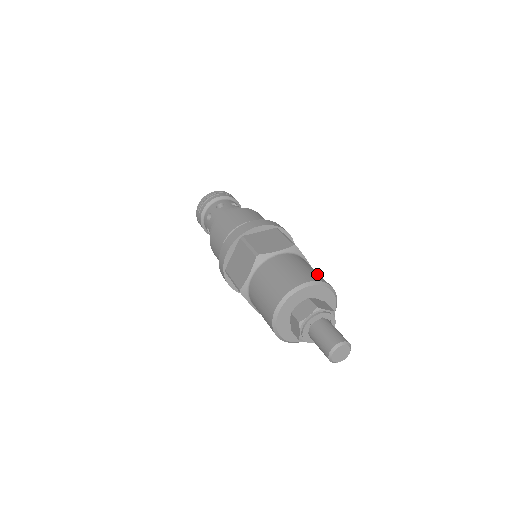
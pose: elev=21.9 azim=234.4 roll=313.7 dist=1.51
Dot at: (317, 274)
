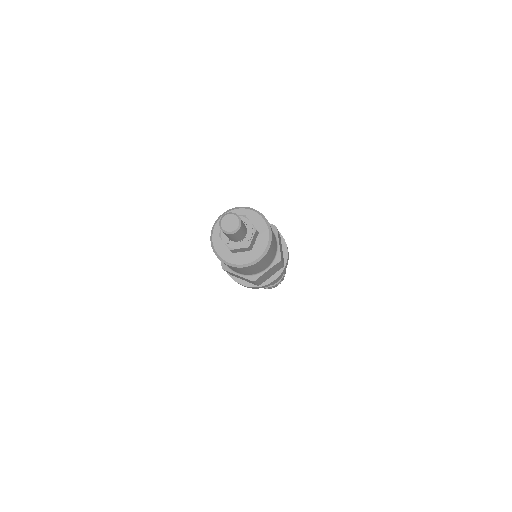
Dot at: occluded
